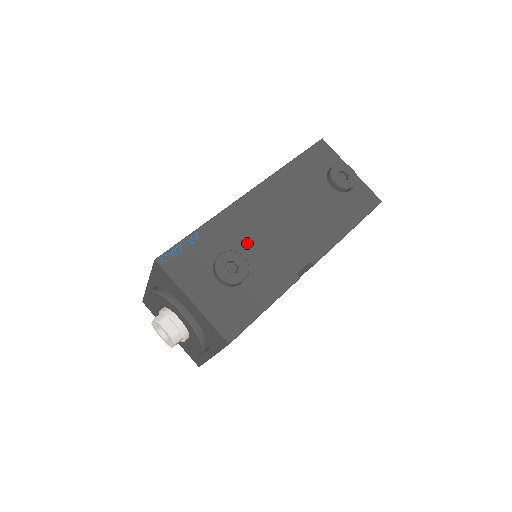
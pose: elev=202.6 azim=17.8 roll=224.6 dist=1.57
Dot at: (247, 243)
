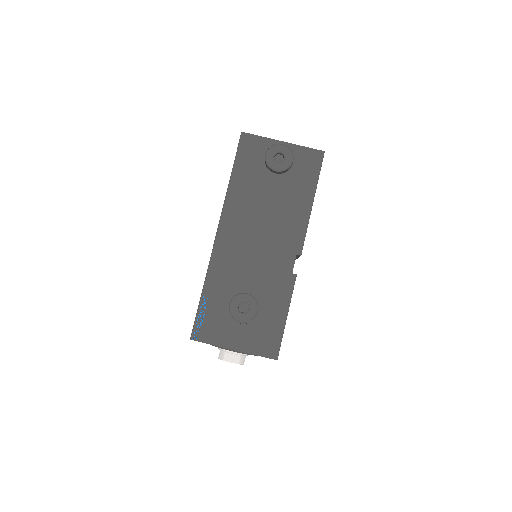
Dot at: (242, 277)
